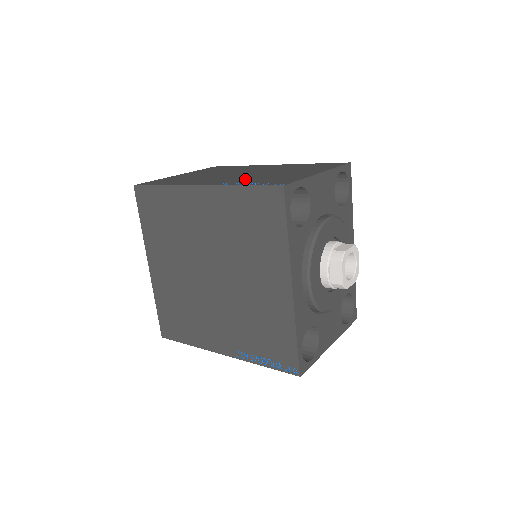
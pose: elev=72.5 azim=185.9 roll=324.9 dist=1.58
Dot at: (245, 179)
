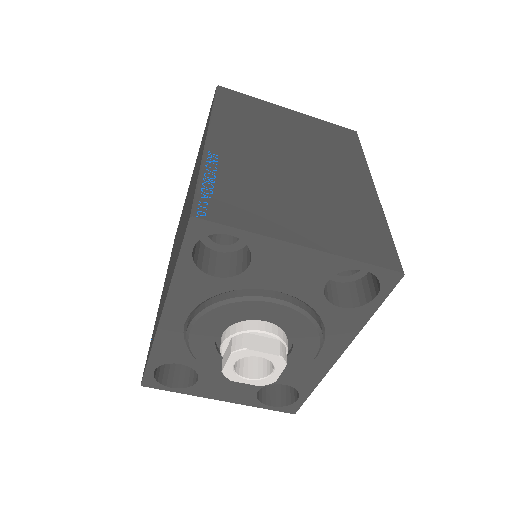
Dot at: (247, 171)
